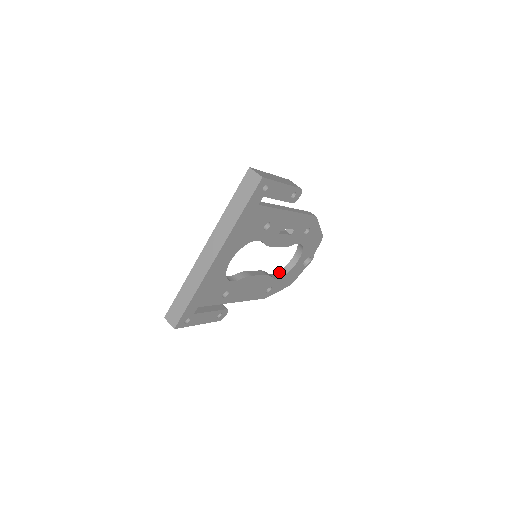
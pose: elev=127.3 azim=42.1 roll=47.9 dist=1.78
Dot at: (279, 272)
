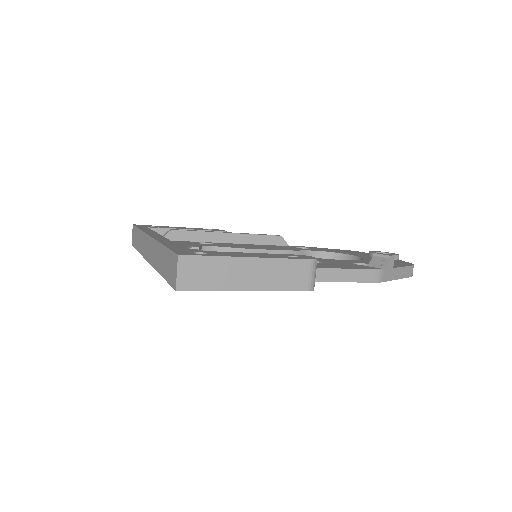
Dot at: (329, 253)
